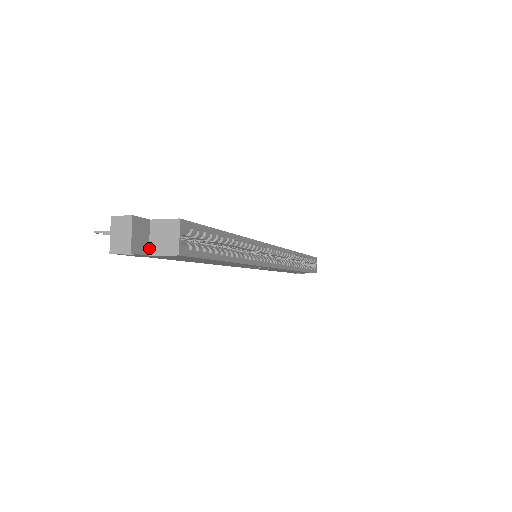
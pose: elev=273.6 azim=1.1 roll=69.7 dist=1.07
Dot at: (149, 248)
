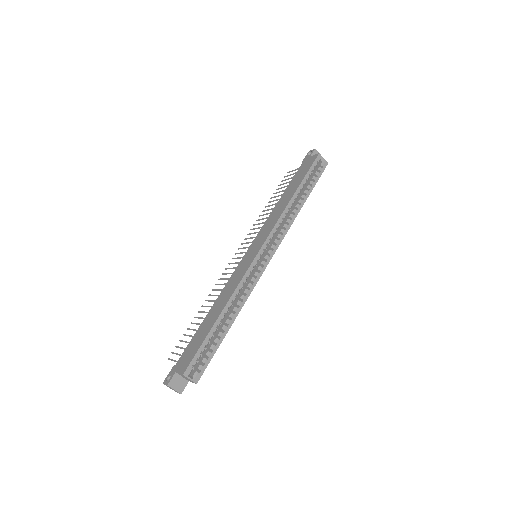
Dot at: (186, 380)
